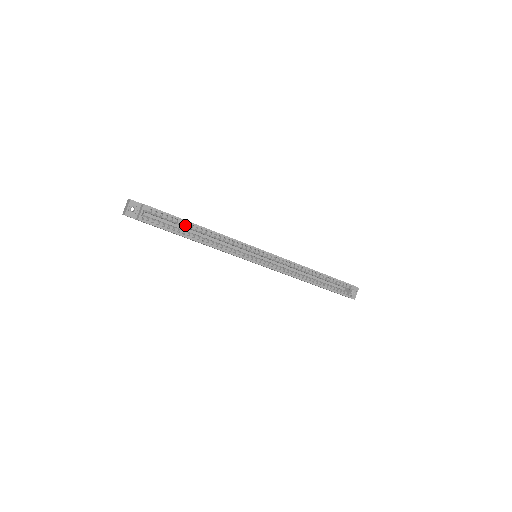
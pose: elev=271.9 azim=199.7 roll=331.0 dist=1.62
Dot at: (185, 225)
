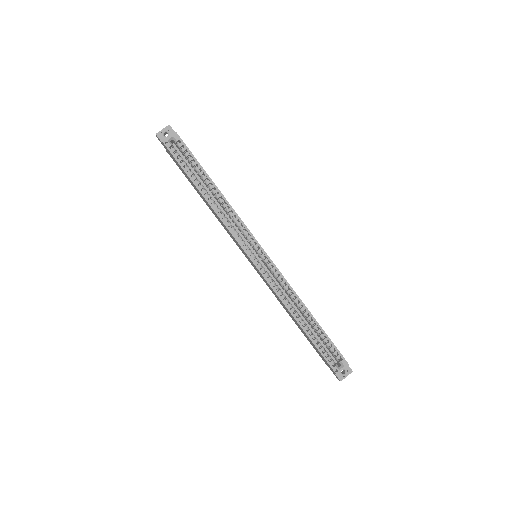
Dot at: (202, 175)
